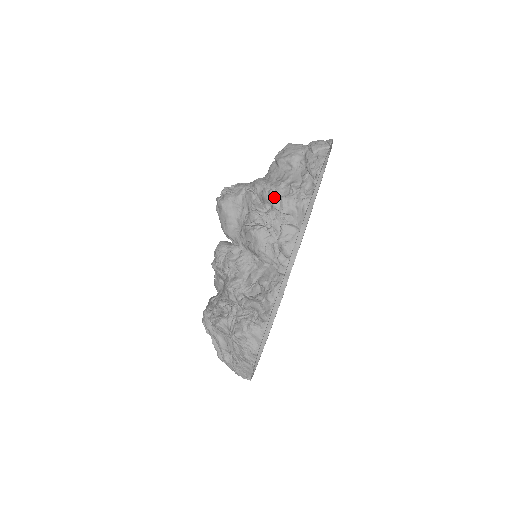
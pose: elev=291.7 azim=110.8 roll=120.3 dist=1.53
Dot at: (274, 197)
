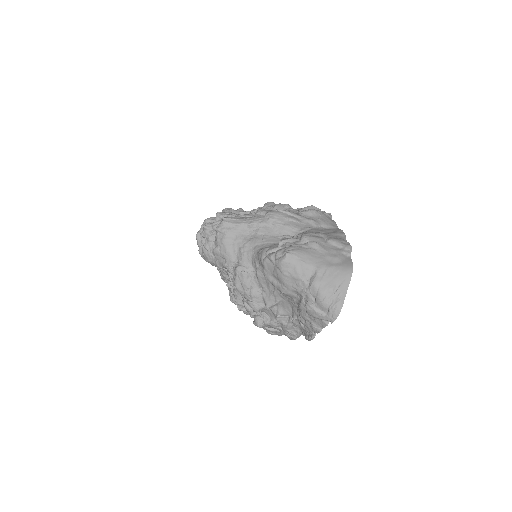
Dot at: (255, 320)
